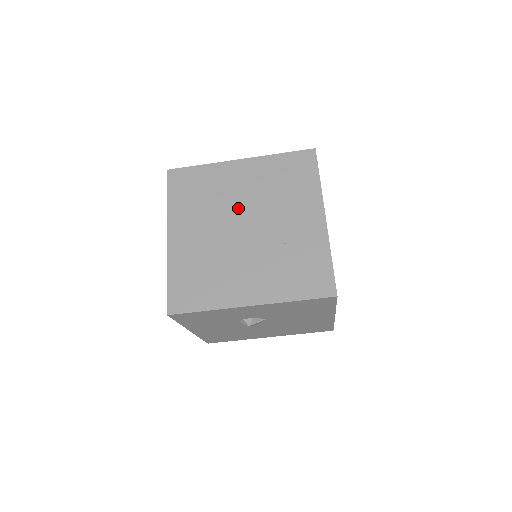
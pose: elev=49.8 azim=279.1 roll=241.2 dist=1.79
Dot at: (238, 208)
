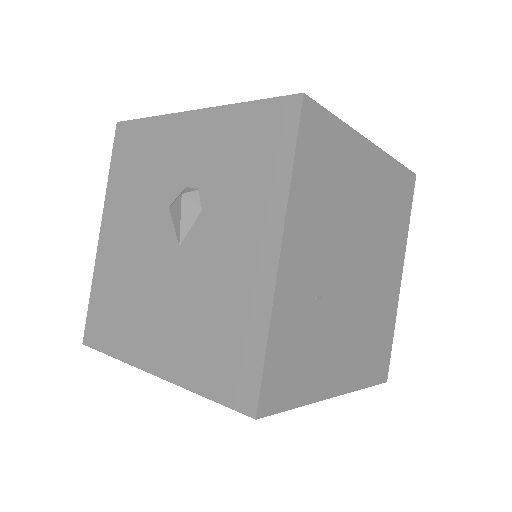
Dot at: occluded
